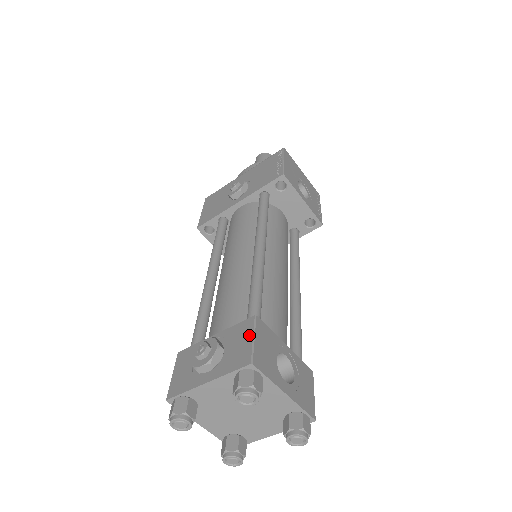
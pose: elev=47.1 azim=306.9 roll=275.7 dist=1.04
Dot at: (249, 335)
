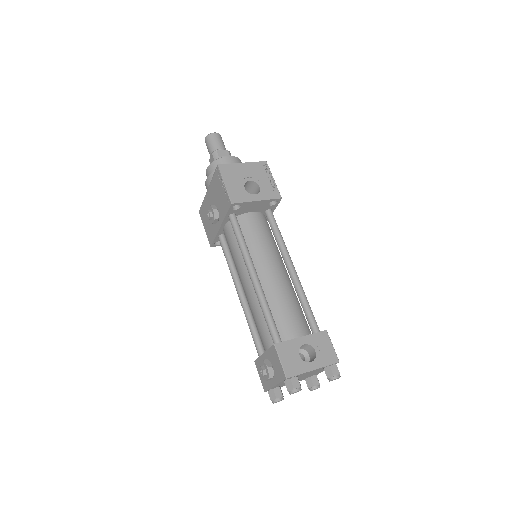
Dot at: (277, 359)
